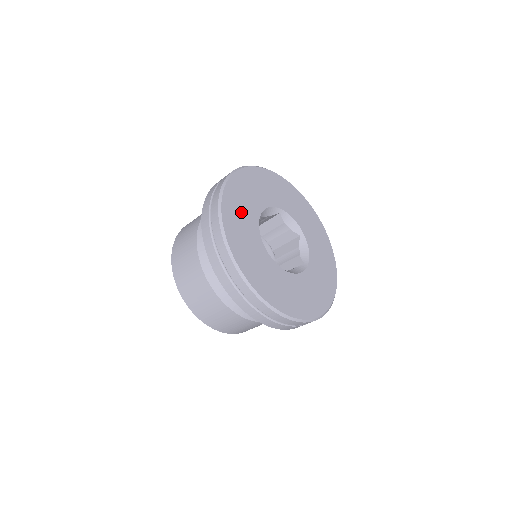
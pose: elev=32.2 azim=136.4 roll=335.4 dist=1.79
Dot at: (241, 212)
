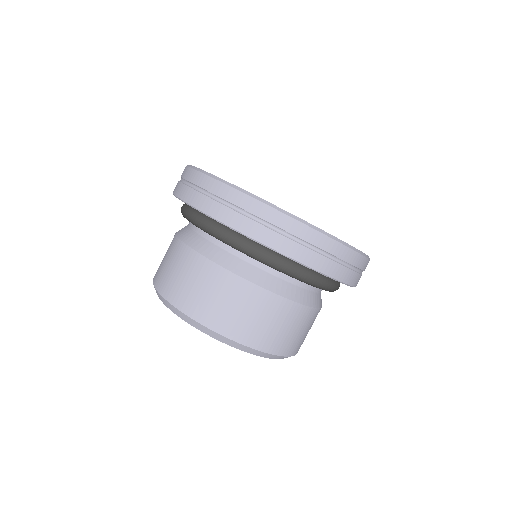
Dot at: occluded
